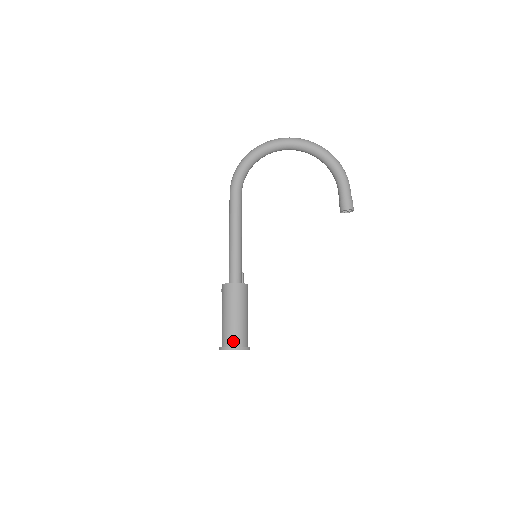
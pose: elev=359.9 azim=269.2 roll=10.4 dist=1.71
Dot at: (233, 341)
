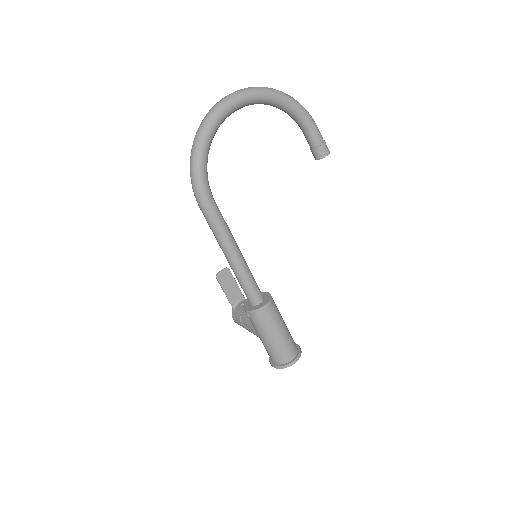
Dot at: (289, 356)
